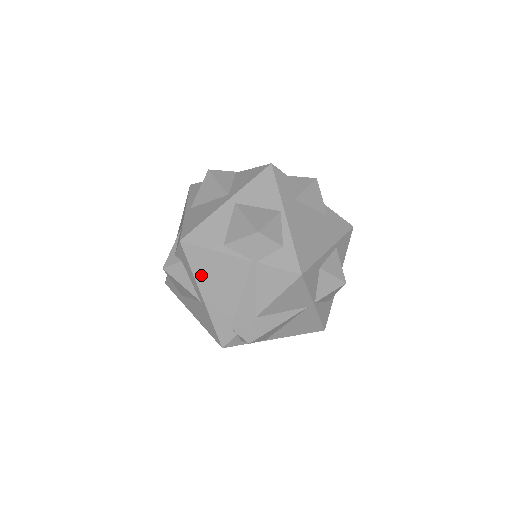
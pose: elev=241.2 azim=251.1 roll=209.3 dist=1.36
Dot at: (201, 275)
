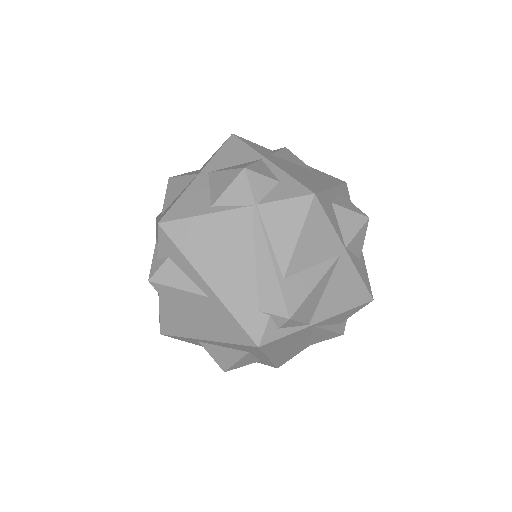
Dot at: (197, 255)
